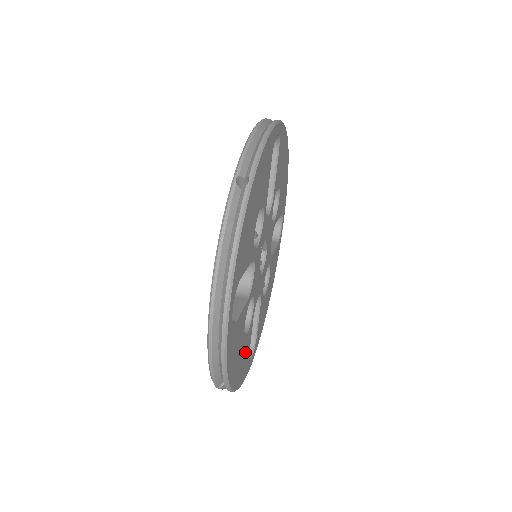
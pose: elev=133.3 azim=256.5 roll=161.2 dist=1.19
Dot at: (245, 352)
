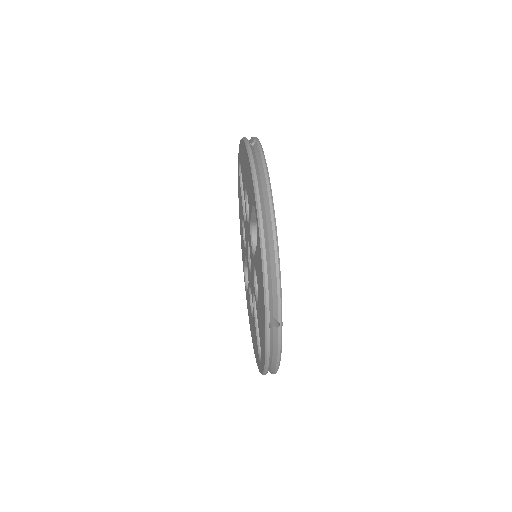
Dot at: occluded
